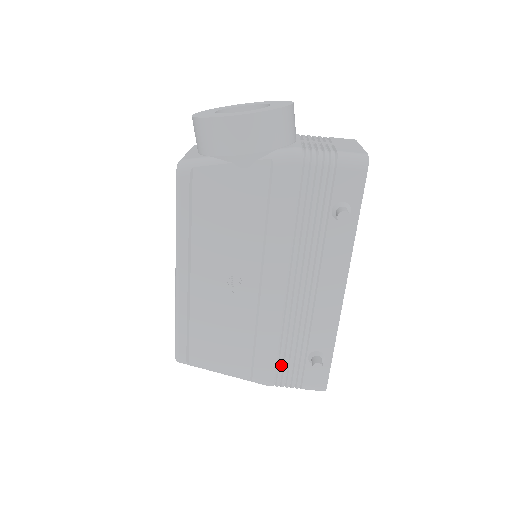
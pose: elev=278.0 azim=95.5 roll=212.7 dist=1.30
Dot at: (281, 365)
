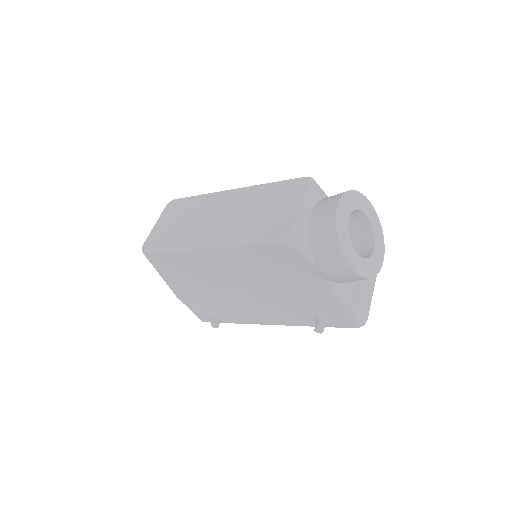
Dot at: (197, 303)
